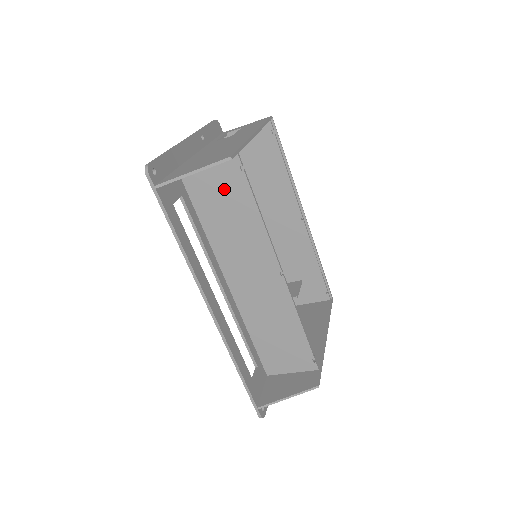
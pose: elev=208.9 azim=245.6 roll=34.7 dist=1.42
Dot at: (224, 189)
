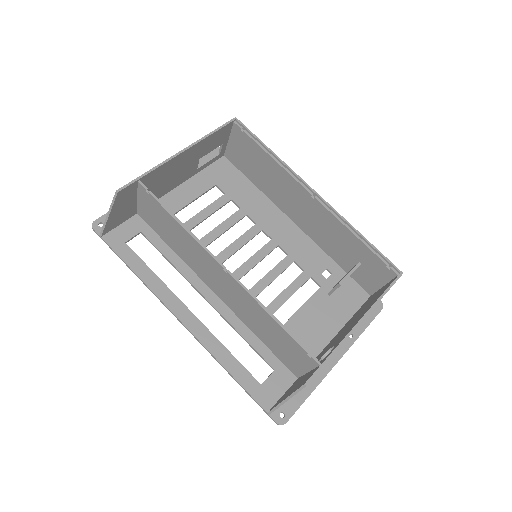
Dot at: (156, 214)
